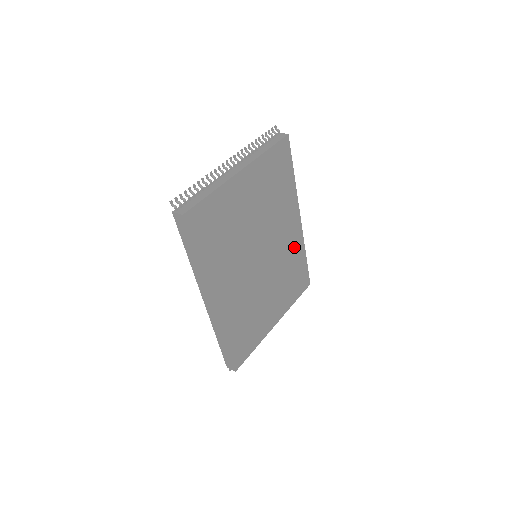
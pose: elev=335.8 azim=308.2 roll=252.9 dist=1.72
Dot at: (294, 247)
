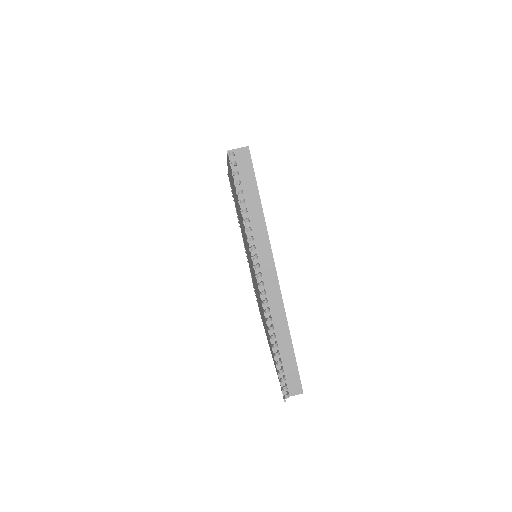
Dot at: occluded
